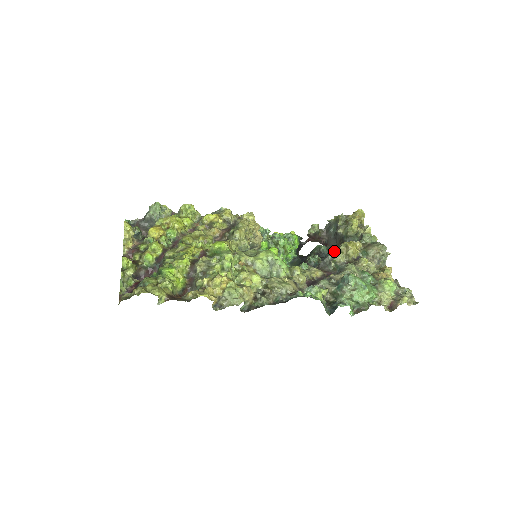
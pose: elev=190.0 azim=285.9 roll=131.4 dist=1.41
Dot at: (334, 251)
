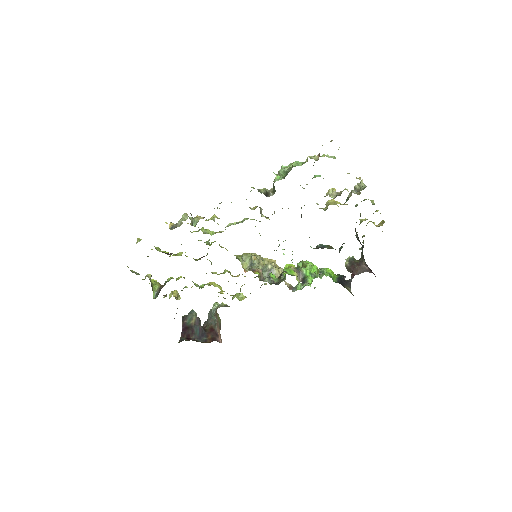
Dot at: occluded
